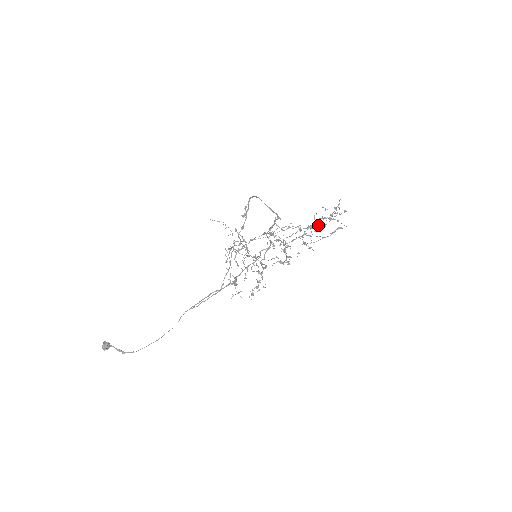
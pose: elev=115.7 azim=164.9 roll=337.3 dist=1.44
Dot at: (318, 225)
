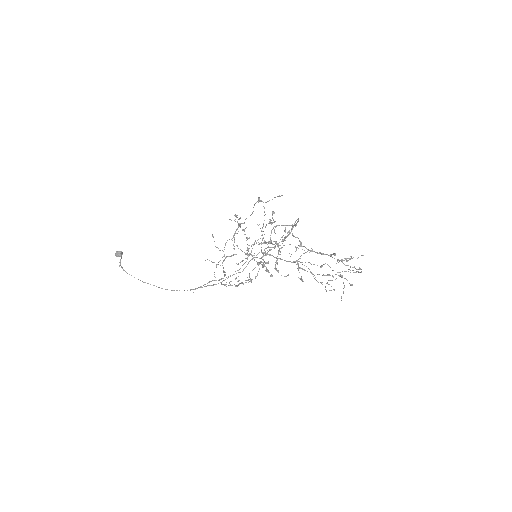
Dot at: (319, 252)
